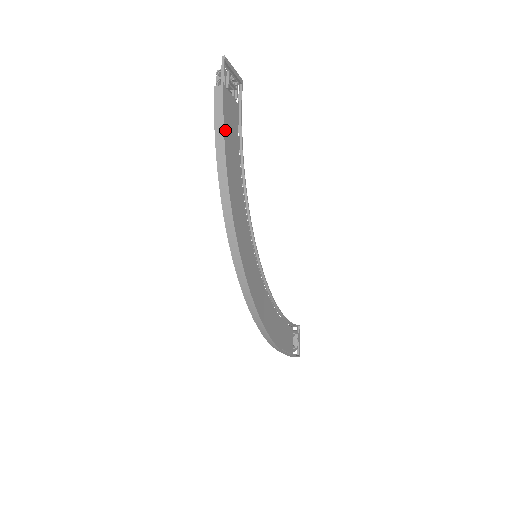
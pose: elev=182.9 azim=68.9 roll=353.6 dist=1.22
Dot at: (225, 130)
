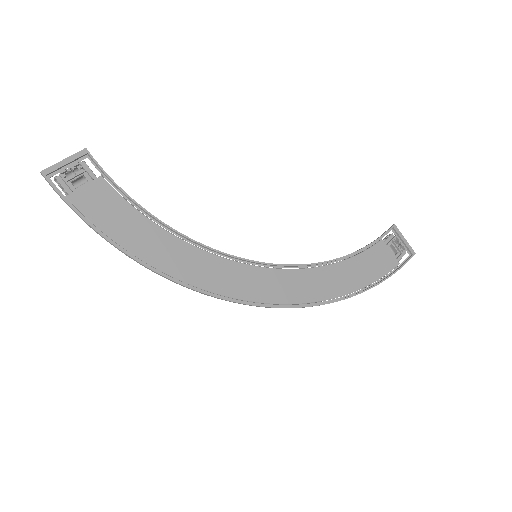
Dot at: (105, 227)
